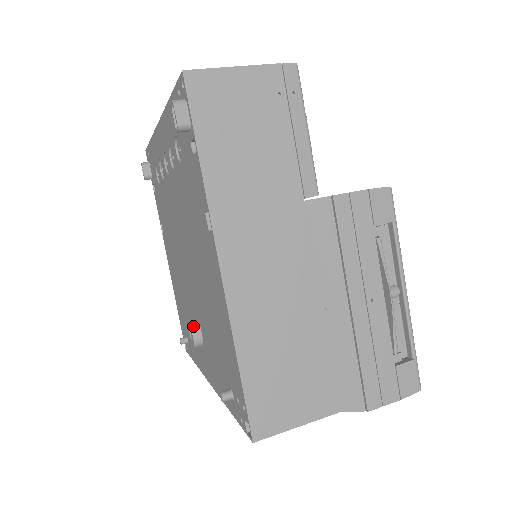
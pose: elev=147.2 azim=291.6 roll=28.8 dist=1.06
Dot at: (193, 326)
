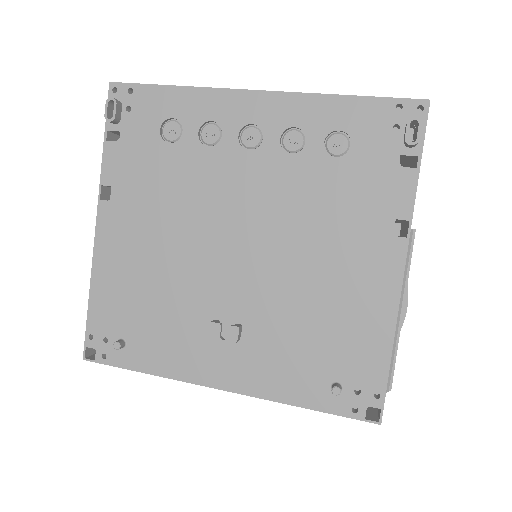
Dot at: (218, 324)
